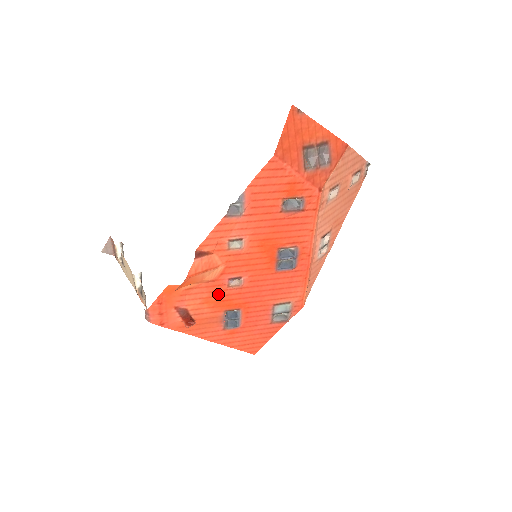
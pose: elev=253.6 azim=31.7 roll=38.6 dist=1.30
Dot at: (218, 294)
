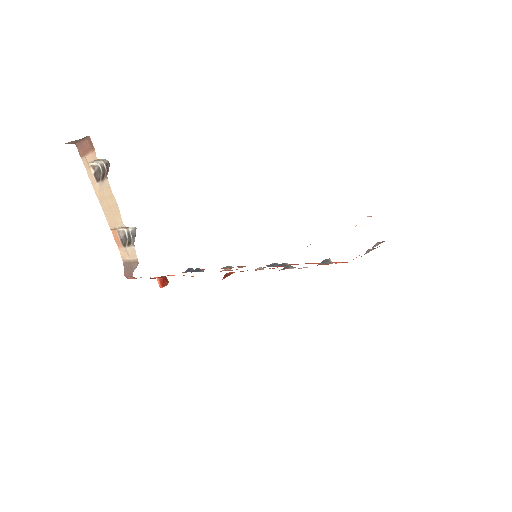
Dot at: occluded
